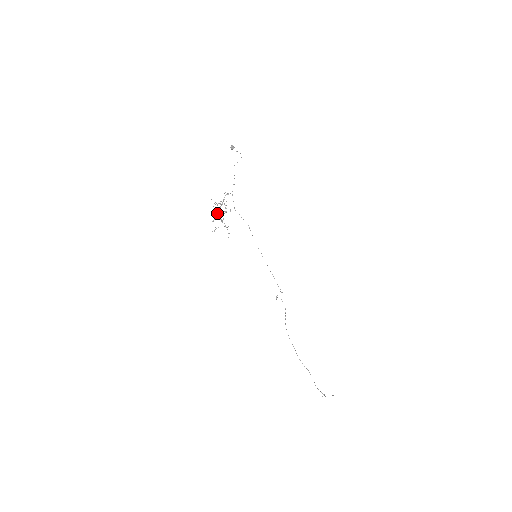
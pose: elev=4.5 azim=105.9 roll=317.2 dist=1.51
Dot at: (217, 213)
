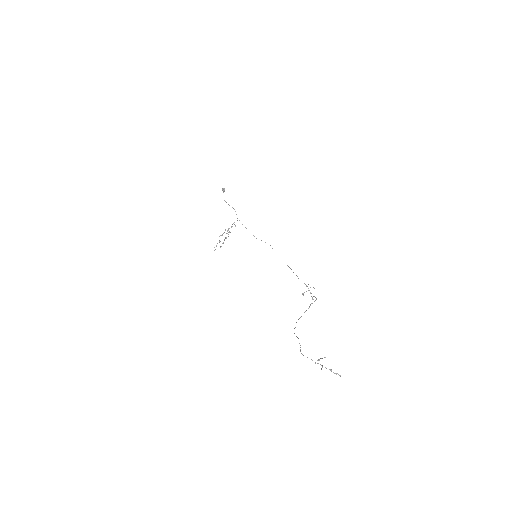
Dot at: occluded
